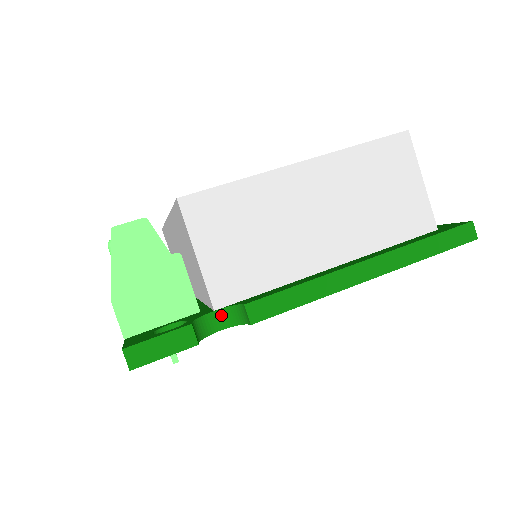
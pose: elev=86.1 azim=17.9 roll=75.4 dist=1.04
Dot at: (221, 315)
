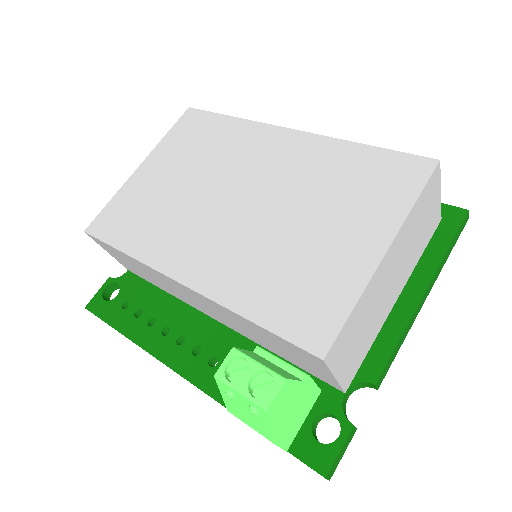
Dot at: (349, 391)
